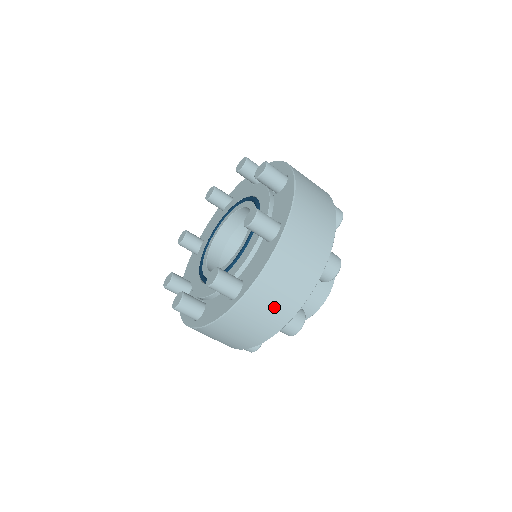
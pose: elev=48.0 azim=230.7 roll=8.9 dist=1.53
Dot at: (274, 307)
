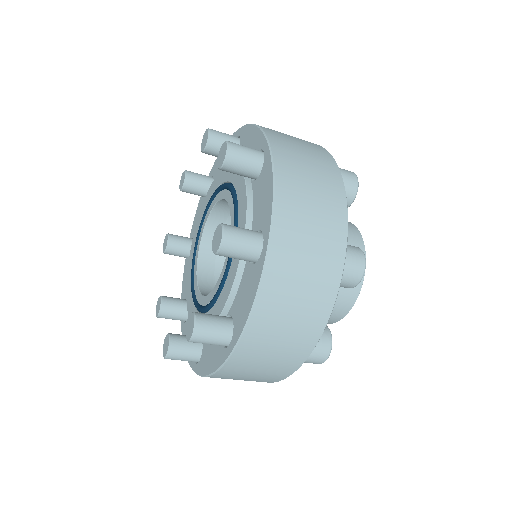
Dot at: (316, 235)
